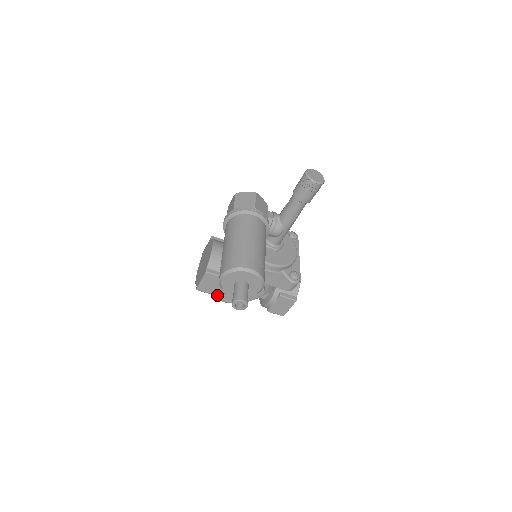
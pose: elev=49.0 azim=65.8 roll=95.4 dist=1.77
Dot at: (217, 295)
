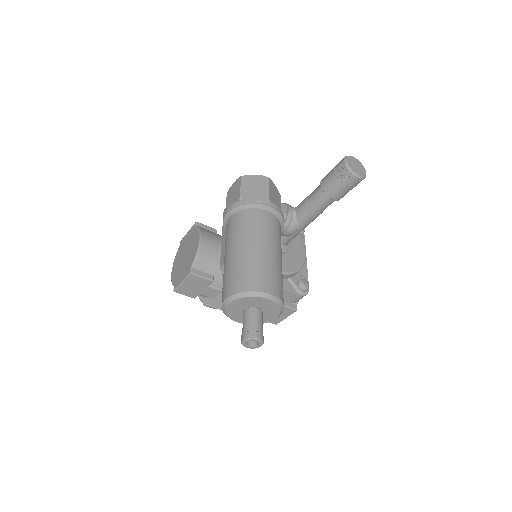
Dot at: occluded
